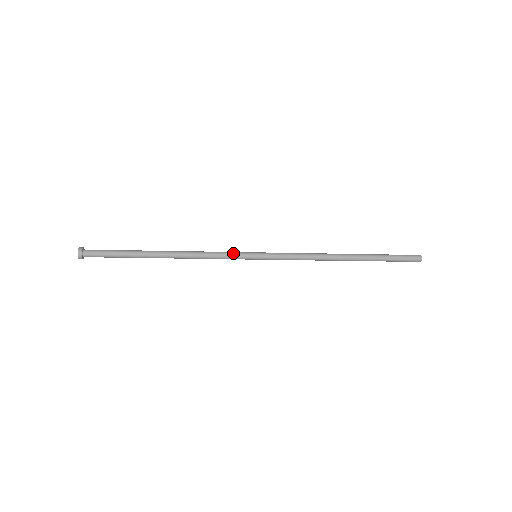
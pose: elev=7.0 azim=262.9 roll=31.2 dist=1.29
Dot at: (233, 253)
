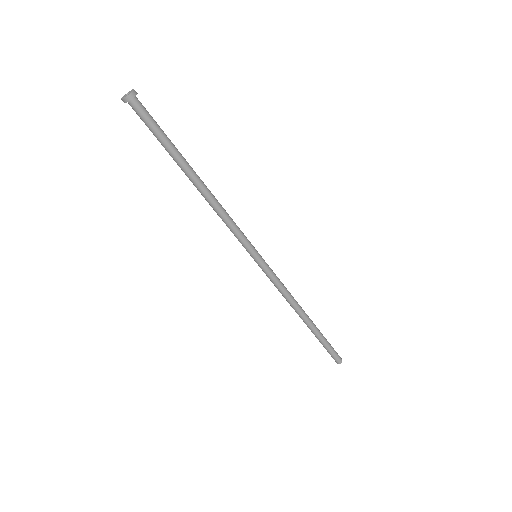
Dot at: (244, 235)
